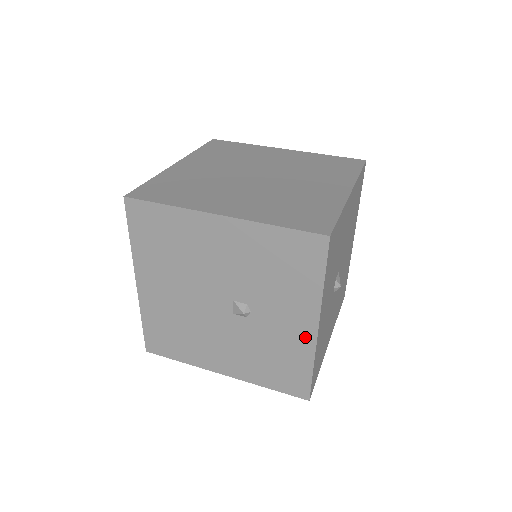
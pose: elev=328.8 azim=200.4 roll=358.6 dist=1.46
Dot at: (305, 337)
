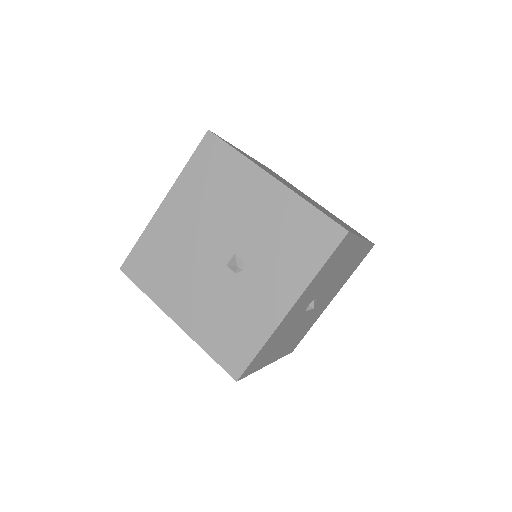
Dot at: (274, 313)
